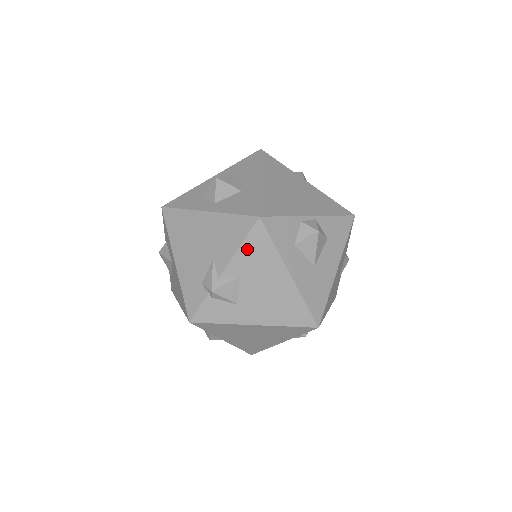
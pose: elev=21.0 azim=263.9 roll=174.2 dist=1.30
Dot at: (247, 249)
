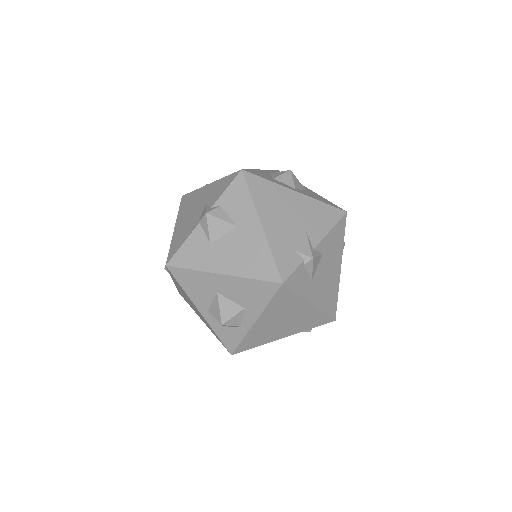
Dot at: (334, 233)
